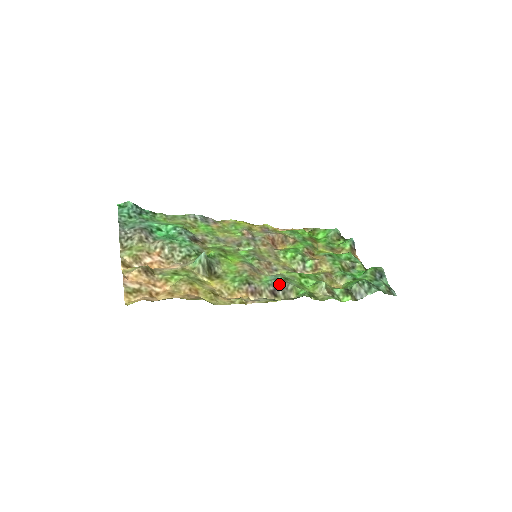
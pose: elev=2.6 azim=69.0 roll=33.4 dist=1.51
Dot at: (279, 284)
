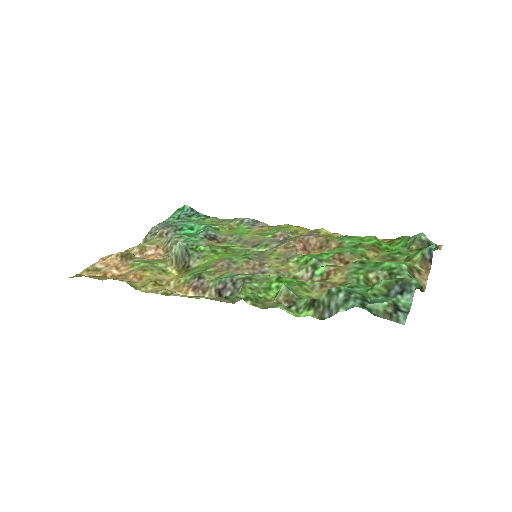
Dot at: (232, 282)
